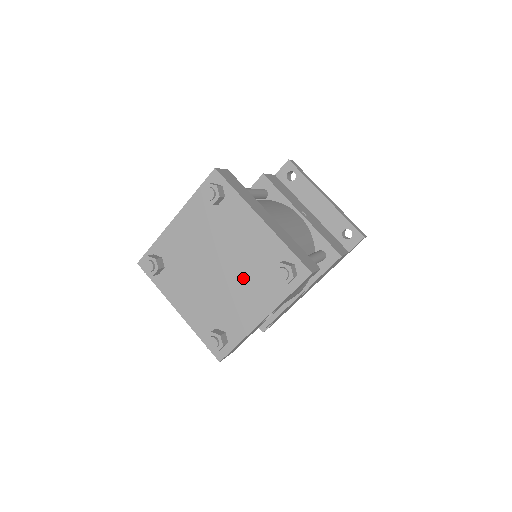
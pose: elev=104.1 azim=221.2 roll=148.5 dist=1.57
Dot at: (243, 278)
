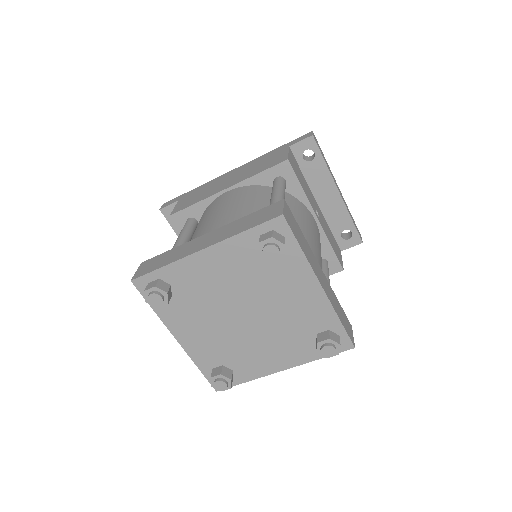
Dot at: (274, 332)
